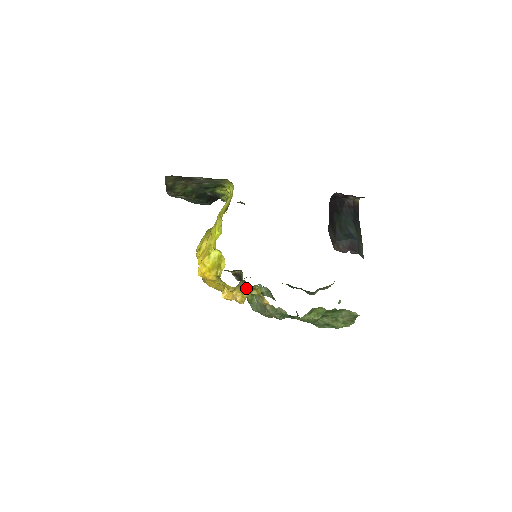
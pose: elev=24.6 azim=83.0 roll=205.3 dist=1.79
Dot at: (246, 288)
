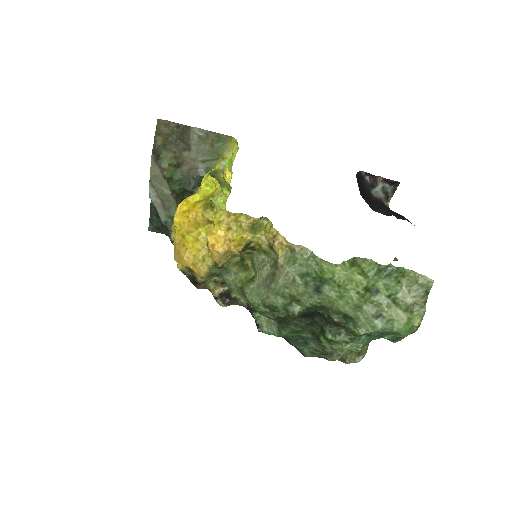
Dot at: (248, 222)
